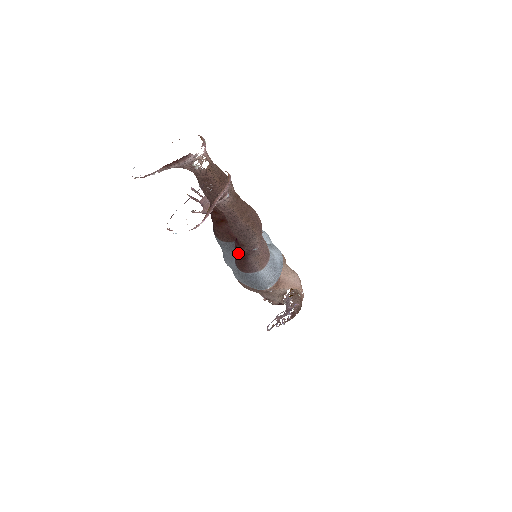
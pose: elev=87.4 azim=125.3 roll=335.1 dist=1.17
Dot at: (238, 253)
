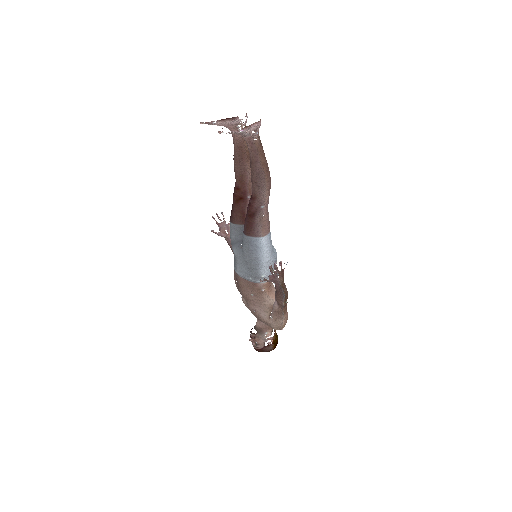
Dot at: (249, 210)
